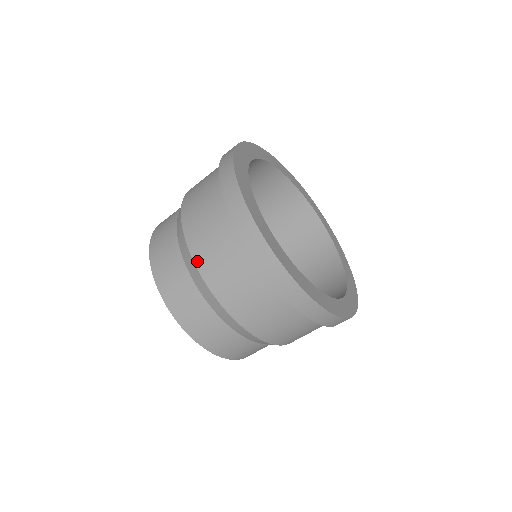
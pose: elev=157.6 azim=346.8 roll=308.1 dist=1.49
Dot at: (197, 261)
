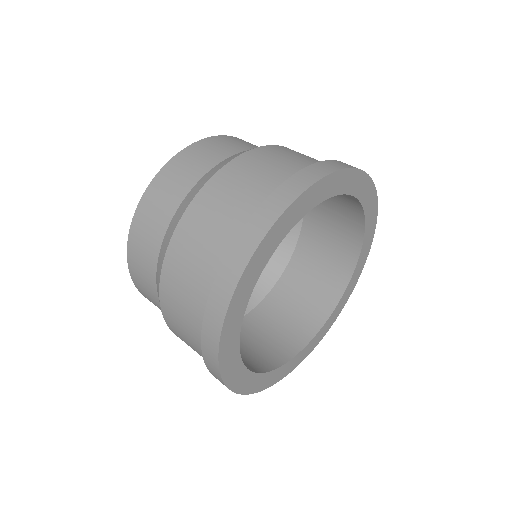
Dot at: (162, 290)
